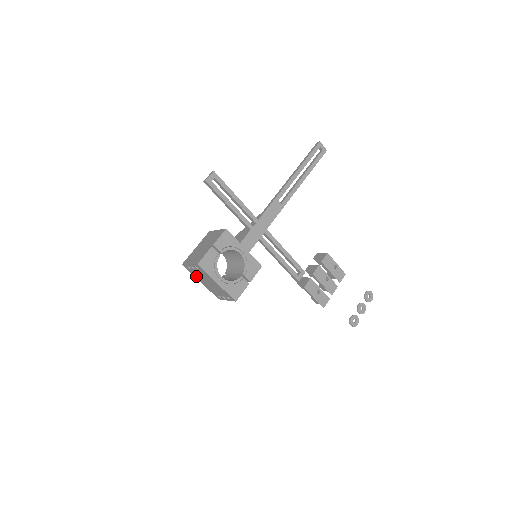
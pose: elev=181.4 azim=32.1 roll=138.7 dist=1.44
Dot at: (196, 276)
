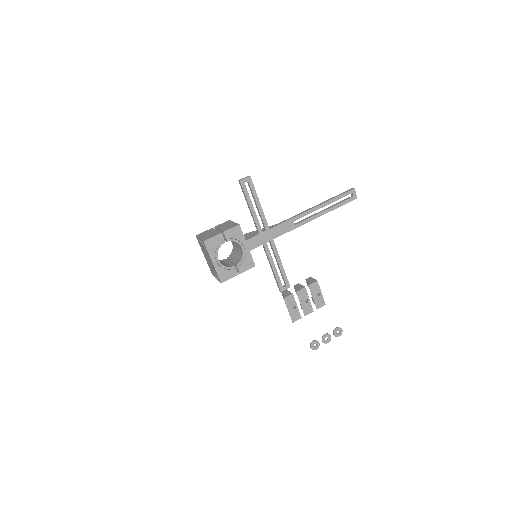
Dot at: (202, 249)
